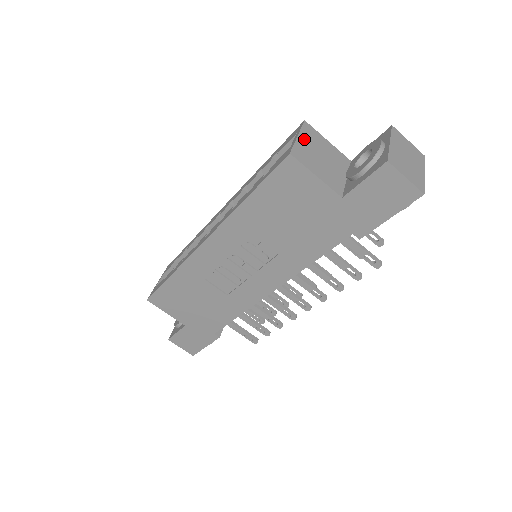
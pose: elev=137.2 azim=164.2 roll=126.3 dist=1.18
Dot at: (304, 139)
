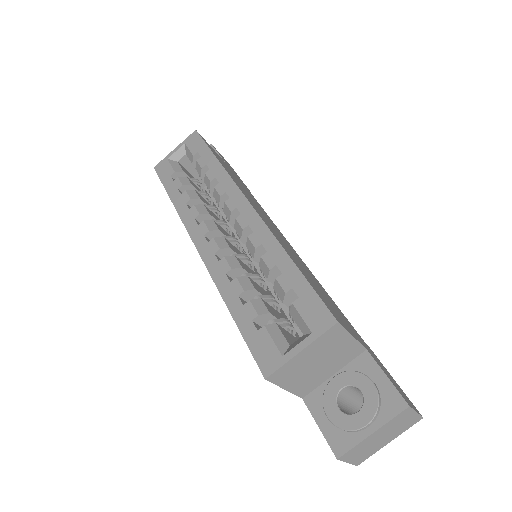
Dot at: (309, 351)
